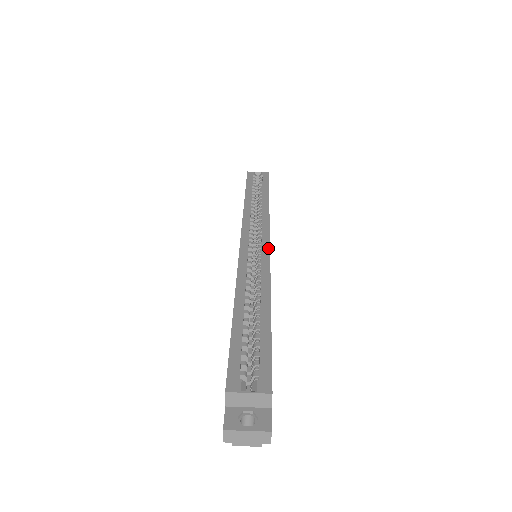
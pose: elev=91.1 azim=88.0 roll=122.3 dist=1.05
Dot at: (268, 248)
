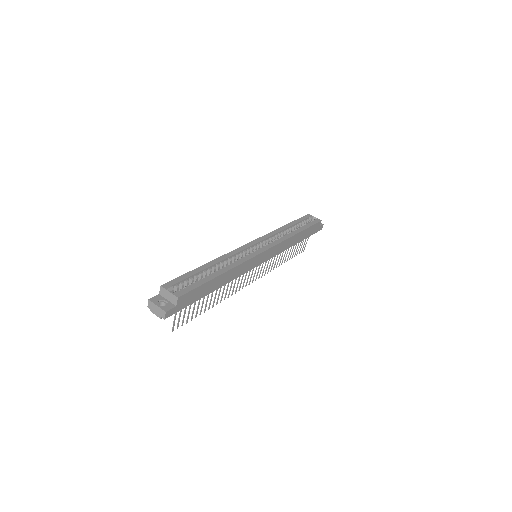
Dot at: (260, 252)
